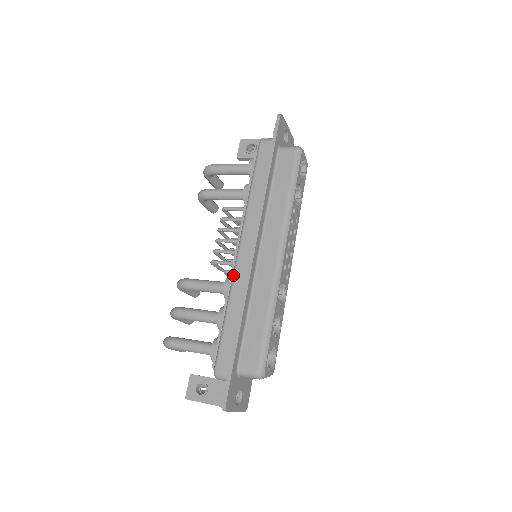
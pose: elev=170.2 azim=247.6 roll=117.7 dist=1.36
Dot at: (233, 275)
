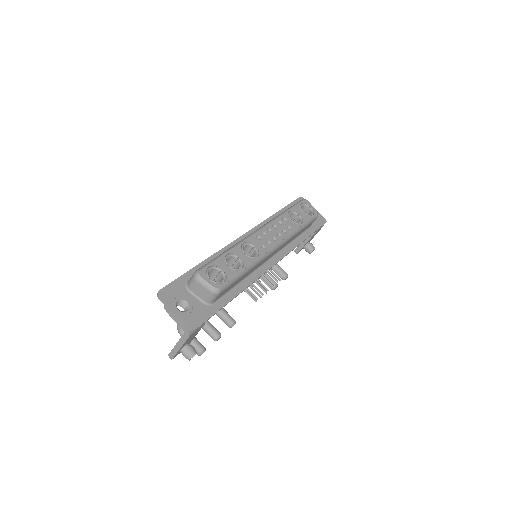
Dot at: occluded
